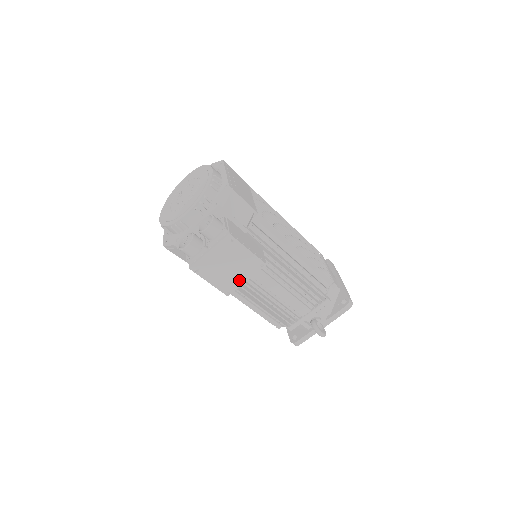
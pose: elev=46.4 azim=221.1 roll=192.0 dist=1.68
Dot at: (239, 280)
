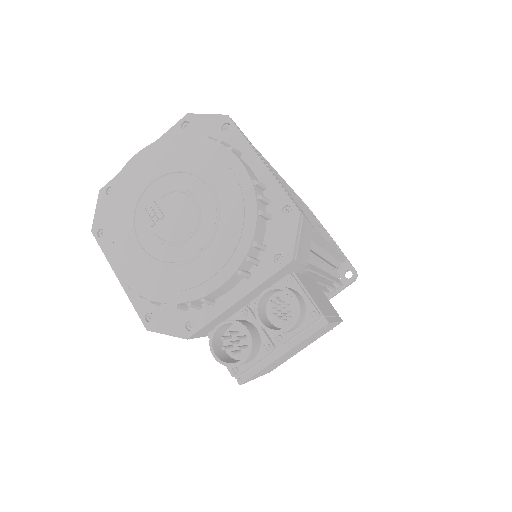
Dot at: (297, 352)
